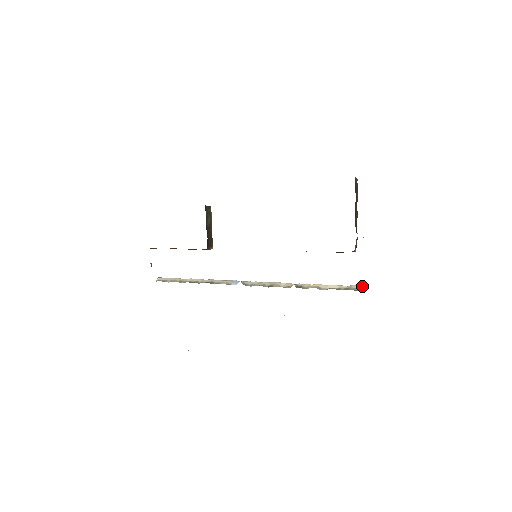
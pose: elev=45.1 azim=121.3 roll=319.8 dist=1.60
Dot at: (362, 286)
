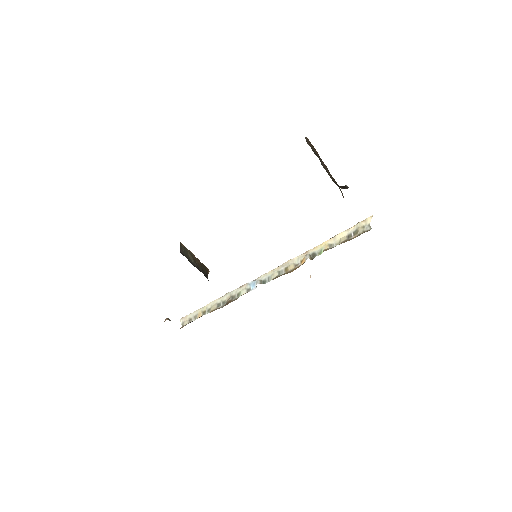
Dot at: (367, 219)
